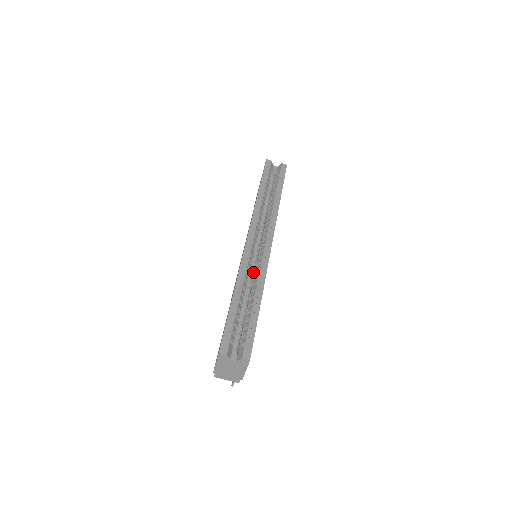
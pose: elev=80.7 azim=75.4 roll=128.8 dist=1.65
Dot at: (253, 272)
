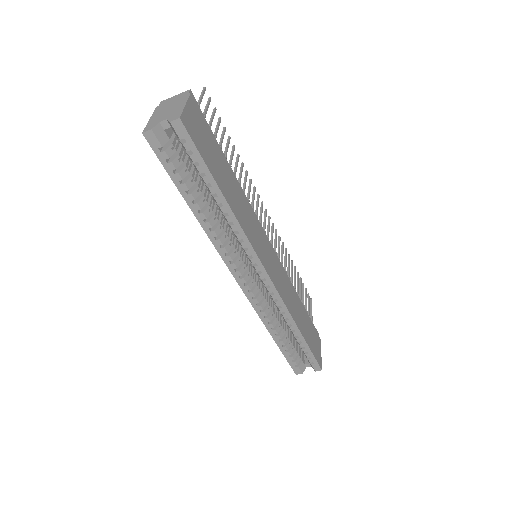
Dot at: occluded
